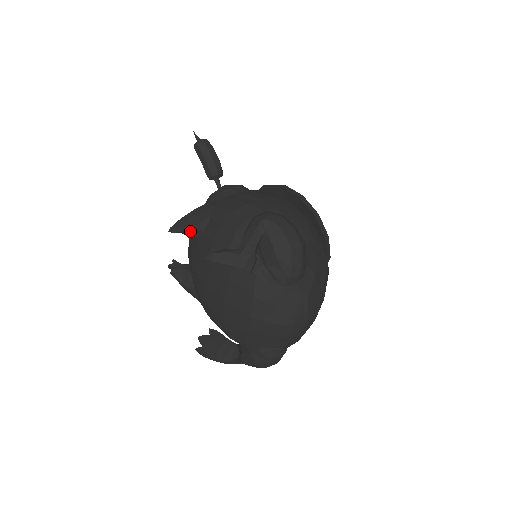
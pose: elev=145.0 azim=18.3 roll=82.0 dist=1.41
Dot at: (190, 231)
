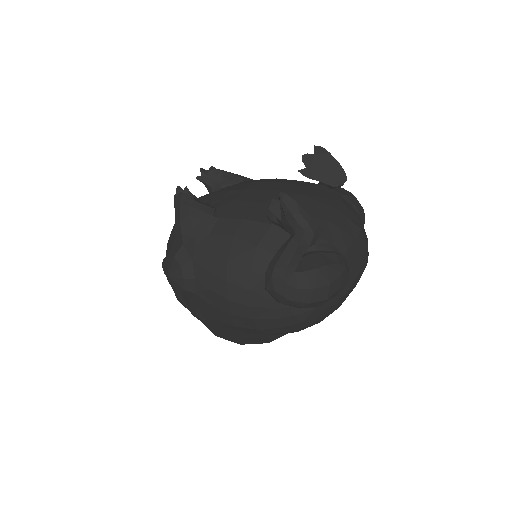
Dot at: (236, 175)
